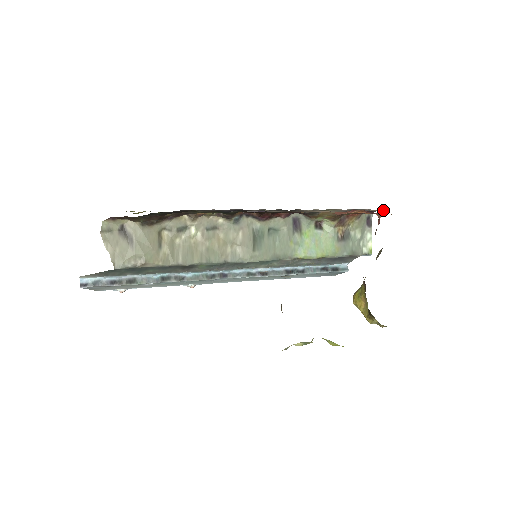
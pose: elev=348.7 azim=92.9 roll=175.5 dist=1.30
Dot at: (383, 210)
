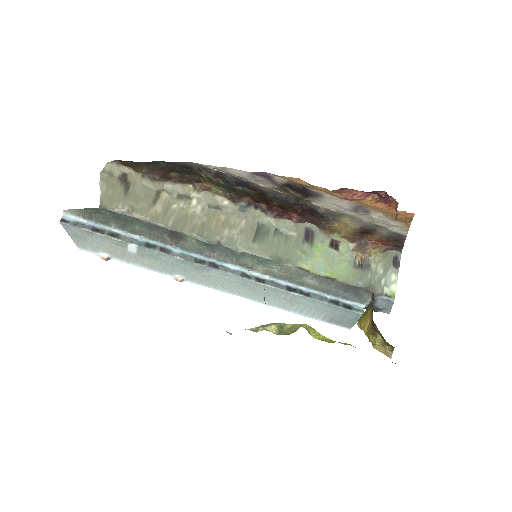
Dot at: (408, 227)
